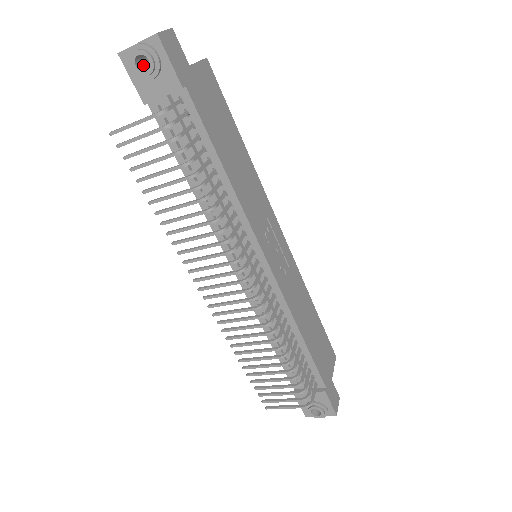
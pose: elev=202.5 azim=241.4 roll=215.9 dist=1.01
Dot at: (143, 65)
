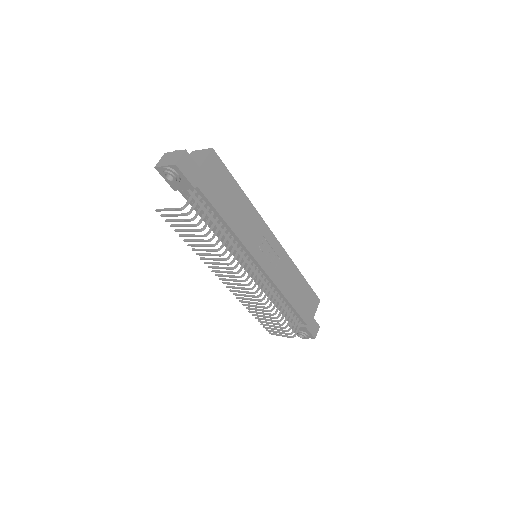
Dot at: occluded
